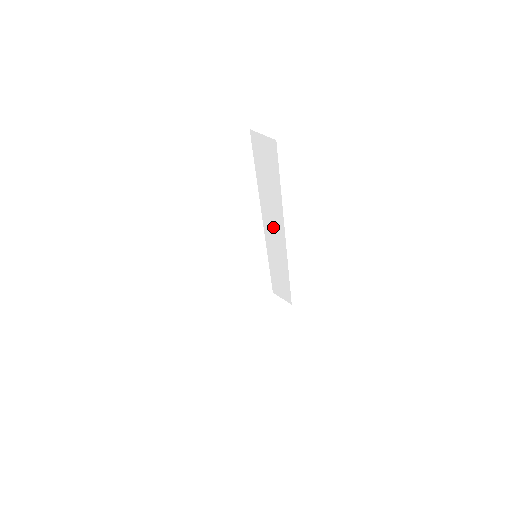
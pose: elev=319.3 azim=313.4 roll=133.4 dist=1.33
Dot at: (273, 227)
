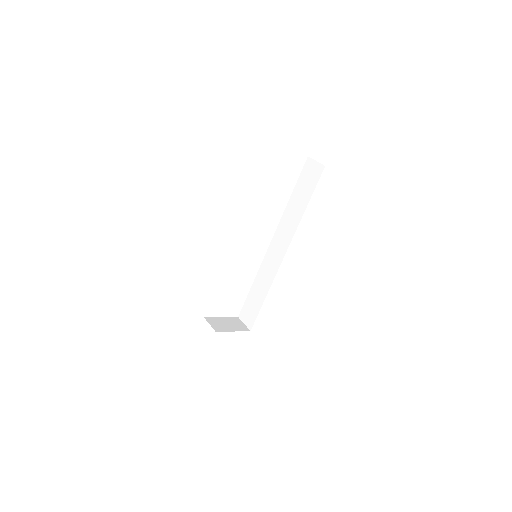
Dot at: (279, 244)
